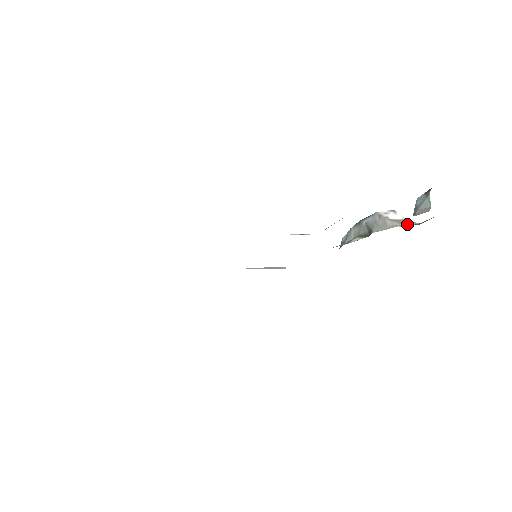
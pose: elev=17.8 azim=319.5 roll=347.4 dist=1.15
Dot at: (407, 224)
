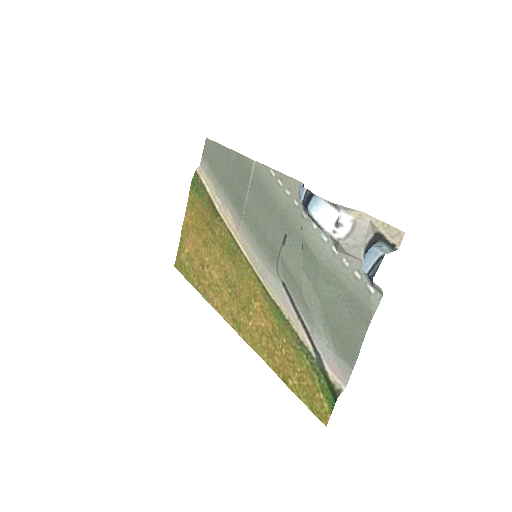
Dot at: (361, 237)
